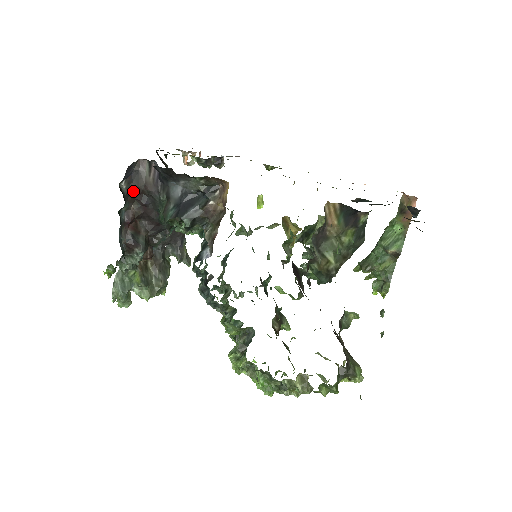
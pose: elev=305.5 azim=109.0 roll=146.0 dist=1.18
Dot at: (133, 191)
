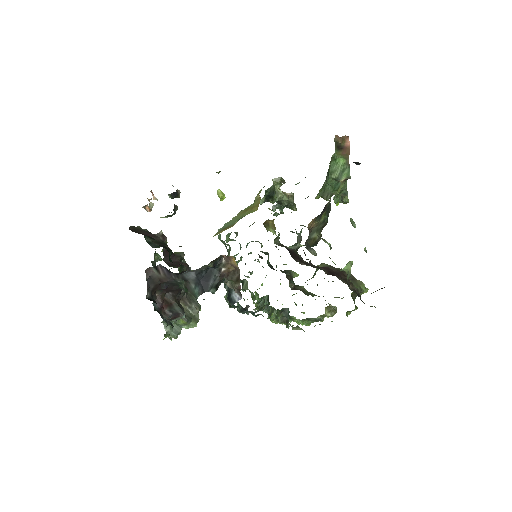
Dot at: (153, 289)
